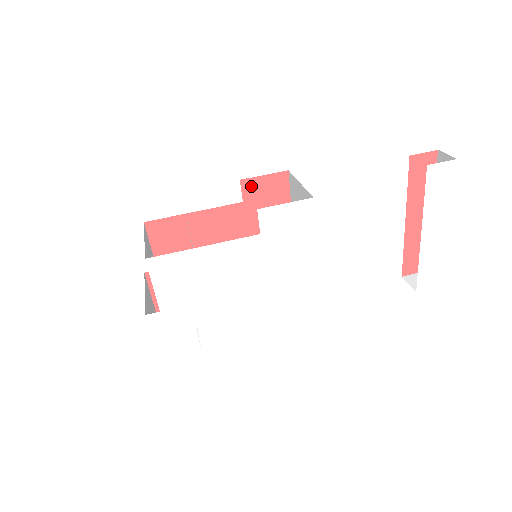
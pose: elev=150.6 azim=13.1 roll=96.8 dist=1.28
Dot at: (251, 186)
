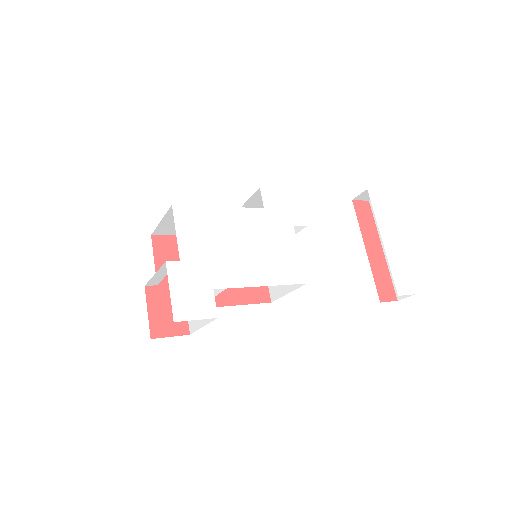
Dot at: occluded
